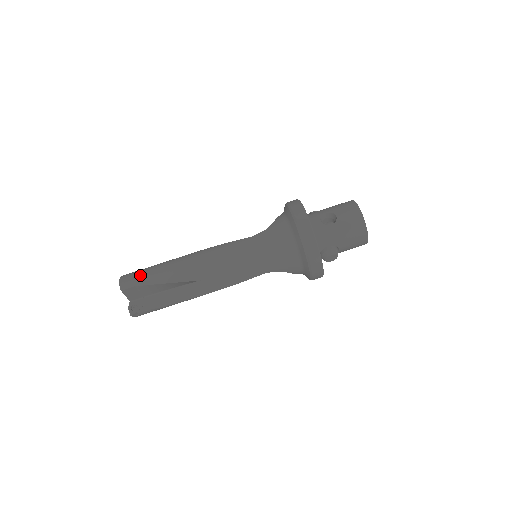
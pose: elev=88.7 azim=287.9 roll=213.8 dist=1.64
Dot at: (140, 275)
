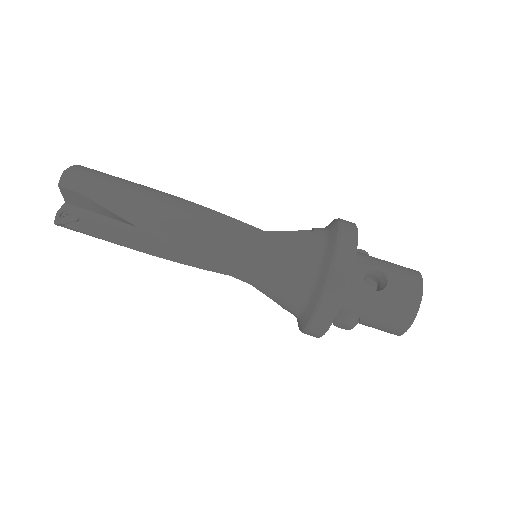
Dot at: (96, 182)
